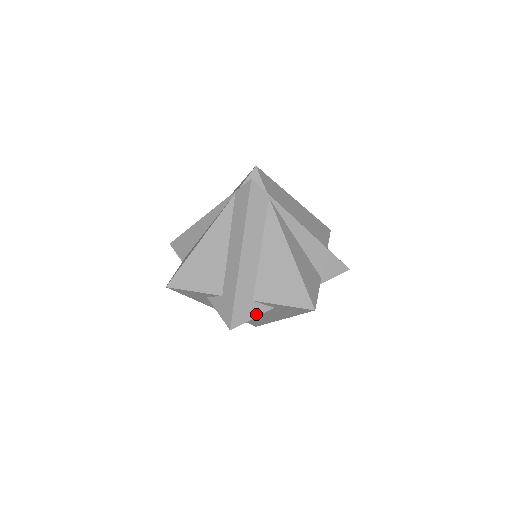
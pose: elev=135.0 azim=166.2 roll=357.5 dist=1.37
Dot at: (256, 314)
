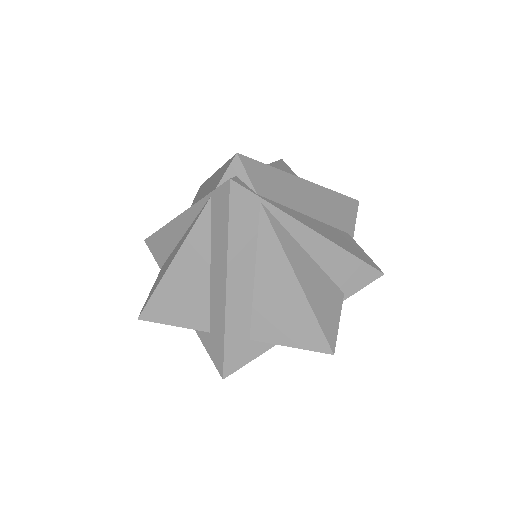
Dot at: (256, 354)
